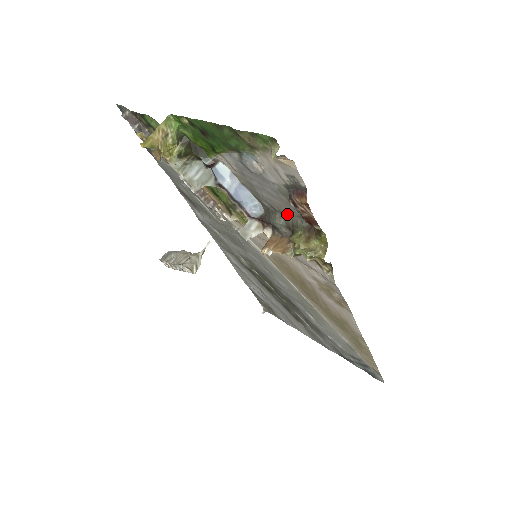
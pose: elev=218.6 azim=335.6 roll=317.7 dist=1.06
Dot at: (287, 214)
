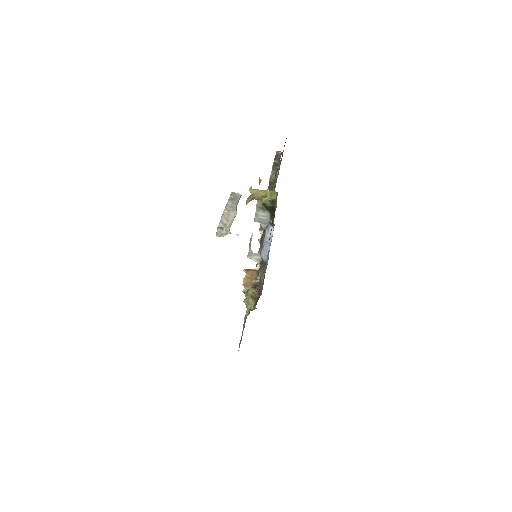
Dot at: occluded
